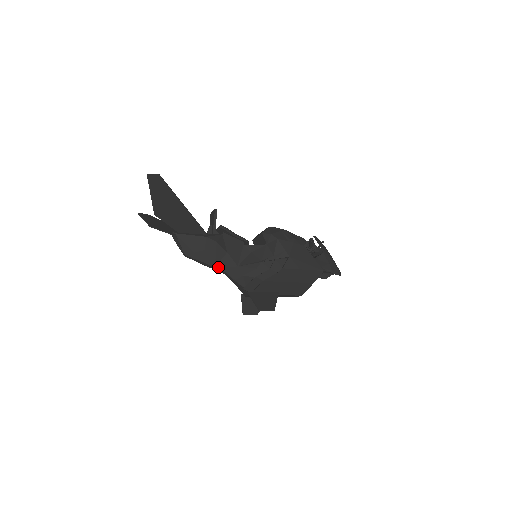
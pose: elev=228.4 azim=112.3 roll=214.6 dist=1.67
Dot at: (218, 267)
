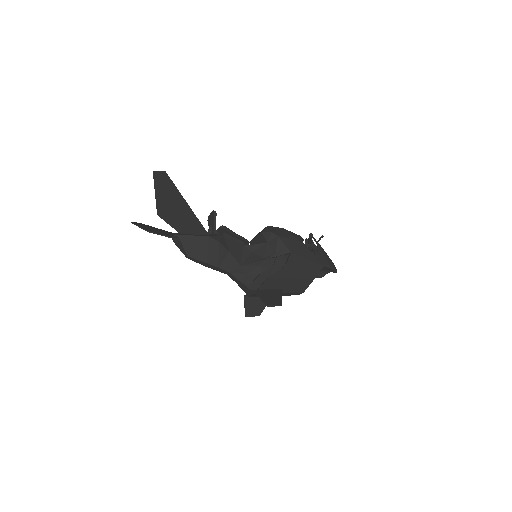
Dot at: (221, 267)
